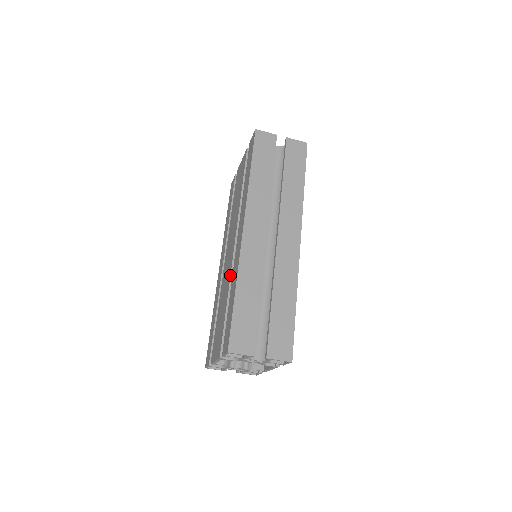
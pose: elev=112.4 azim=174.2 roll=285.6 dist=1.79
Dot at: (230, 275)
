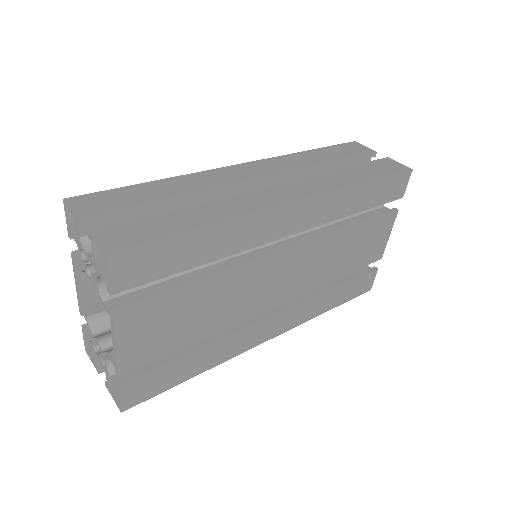
Dot at: occluded
